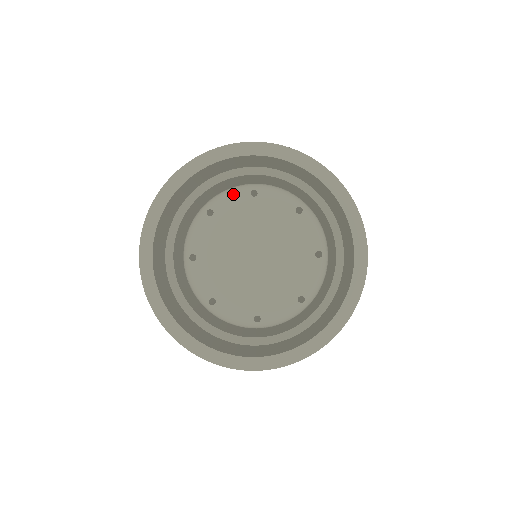
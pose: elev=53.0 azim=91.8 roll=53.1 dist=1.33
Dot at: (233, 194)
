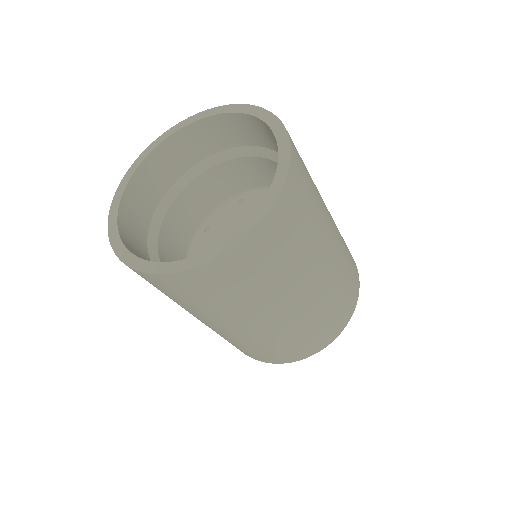
Dot at: (224, 209)
